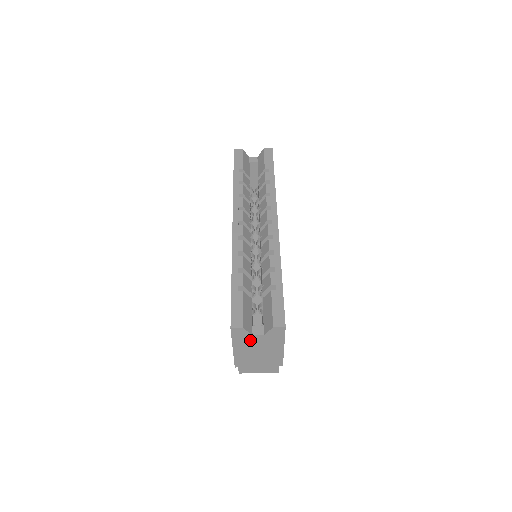
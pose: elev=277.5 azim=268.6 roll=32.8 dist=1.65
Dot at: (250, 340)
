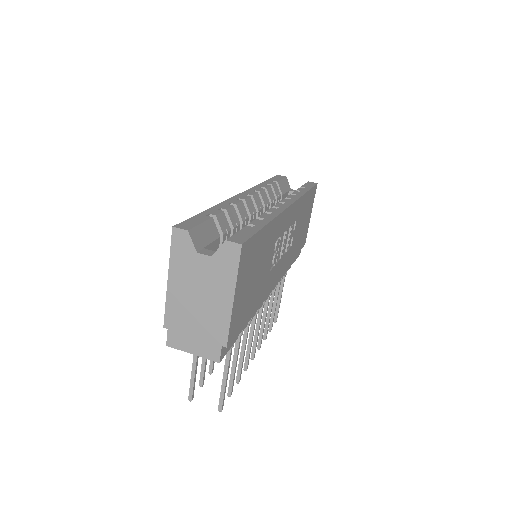
Dot at: (192, 264)
